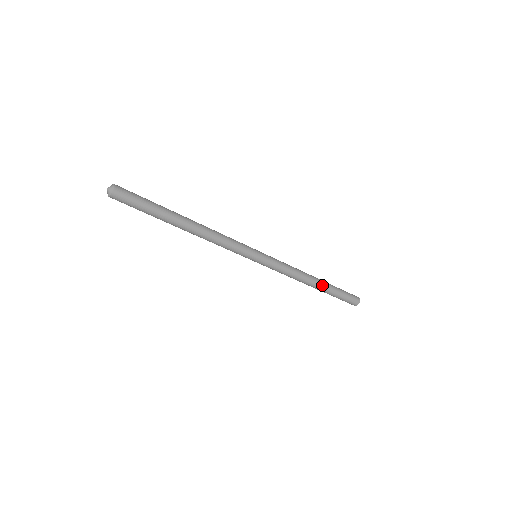
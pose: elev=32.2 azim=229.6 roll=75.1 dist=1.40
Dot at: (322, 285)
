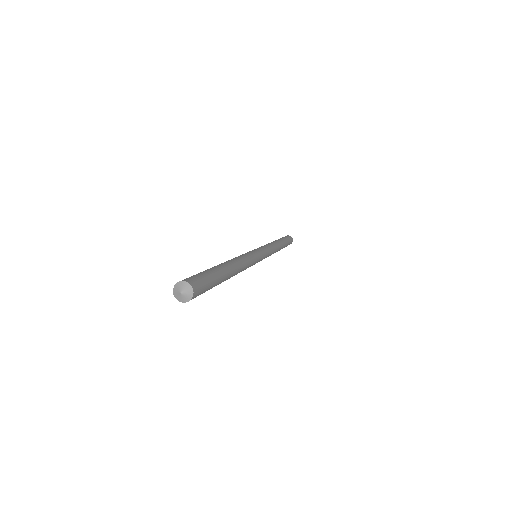
Dot at: occluded
